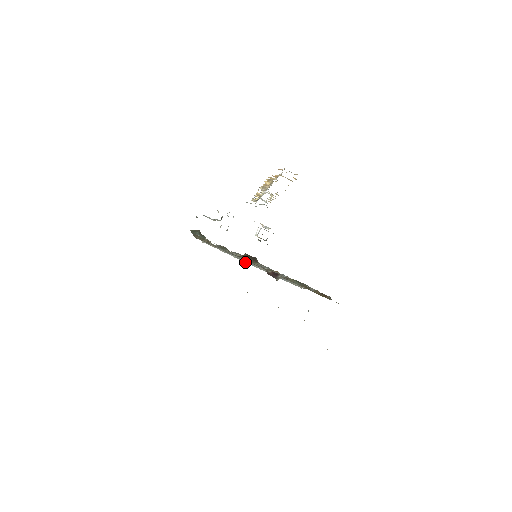
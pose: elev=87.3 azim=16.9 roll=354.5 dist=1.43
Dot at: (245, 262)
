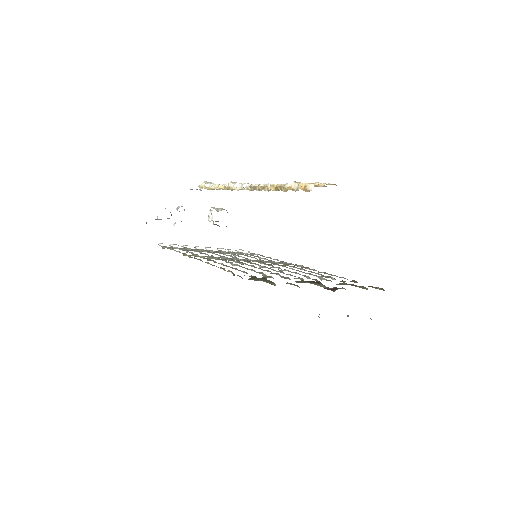
Dot at: occluded
